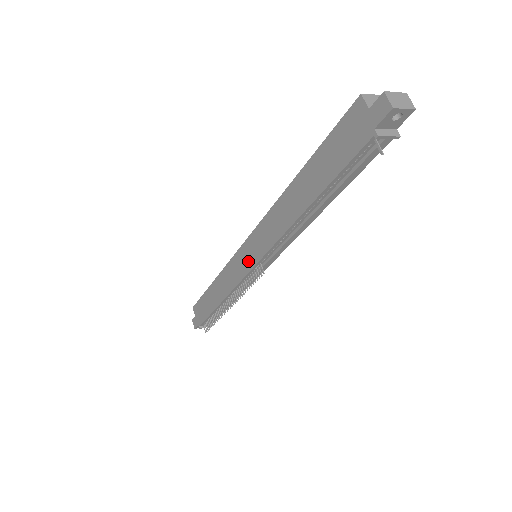
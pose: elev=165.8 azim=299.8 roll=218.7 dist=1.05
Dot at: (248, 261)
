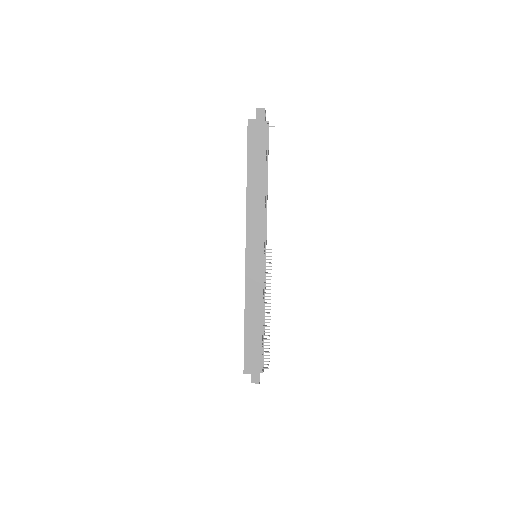
Dot at: (258, 258)
